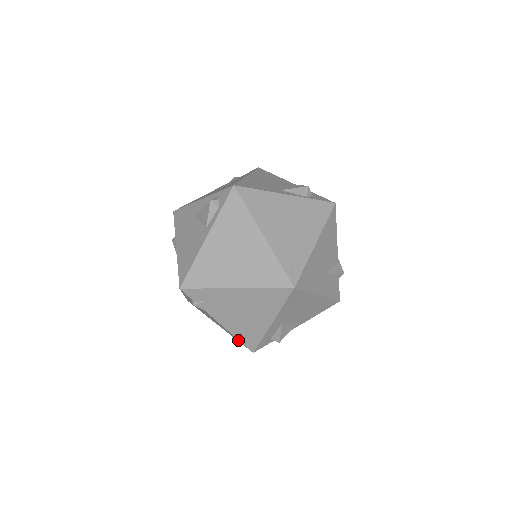
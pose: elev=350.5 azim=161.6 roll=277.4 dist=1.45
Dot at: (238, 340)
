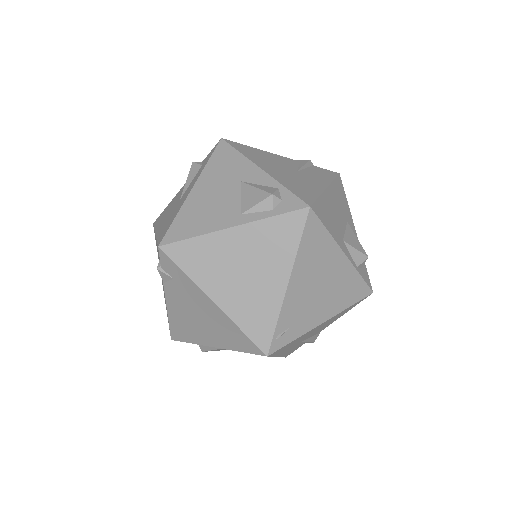
Dot at: occluded
